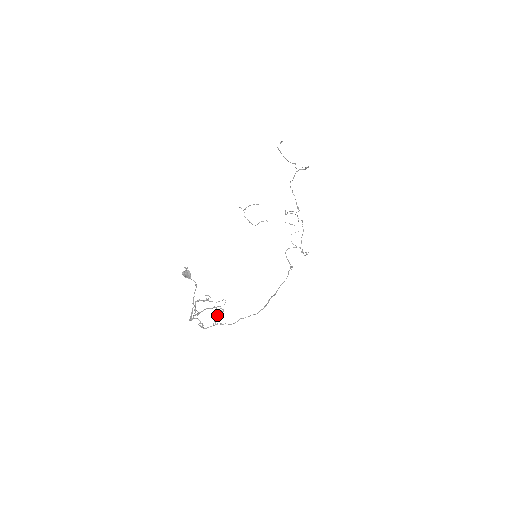
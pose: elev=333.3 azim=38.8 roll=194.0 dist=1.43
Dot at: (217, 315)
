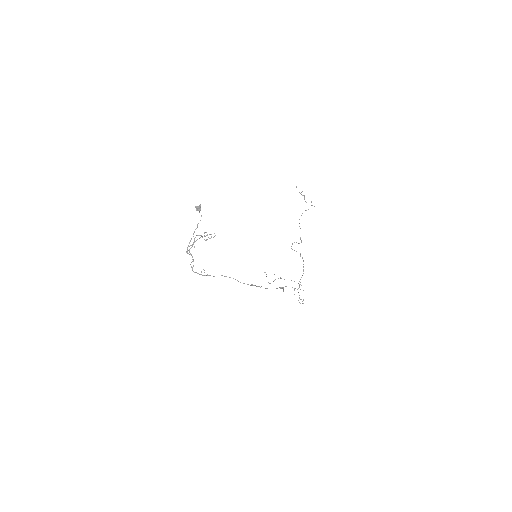
Dot at: (206, 240)
